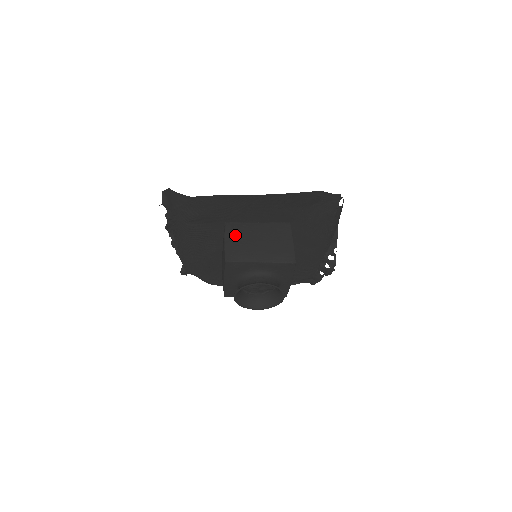
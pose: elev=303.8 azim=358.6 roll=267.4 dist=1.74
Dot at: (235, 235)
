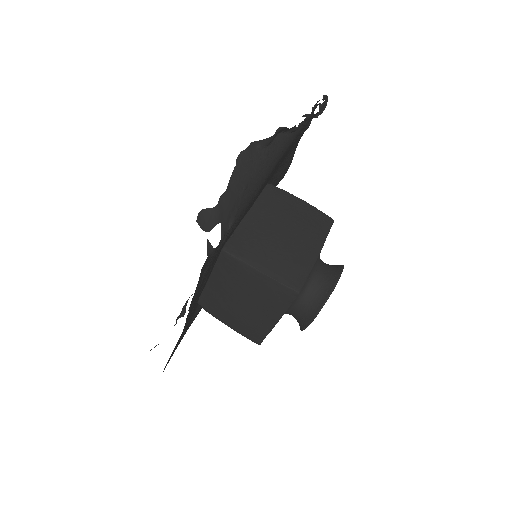
Dot at: (222, 315)
